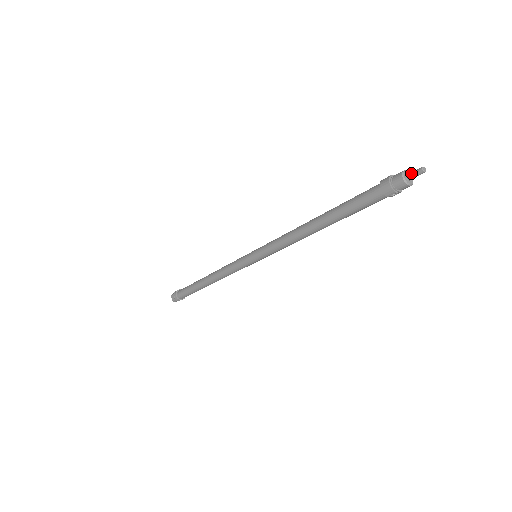
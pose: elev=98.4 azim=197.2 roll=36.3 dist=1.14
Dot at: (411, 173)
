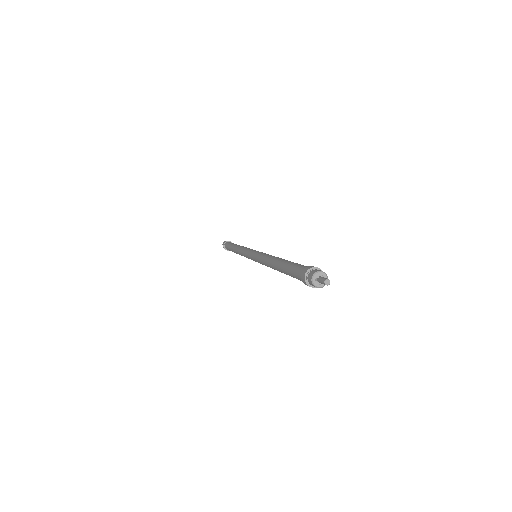
Dot at: (319, 280)
